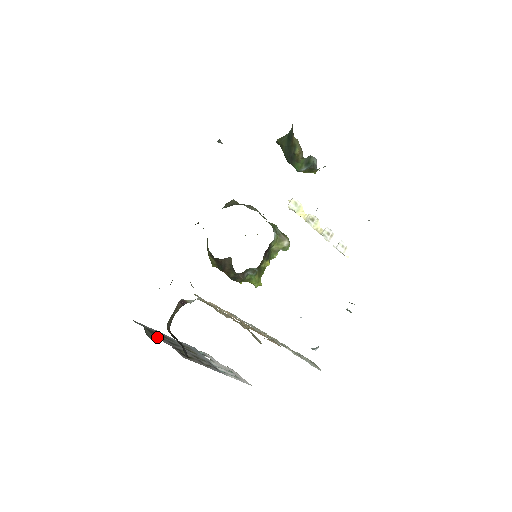
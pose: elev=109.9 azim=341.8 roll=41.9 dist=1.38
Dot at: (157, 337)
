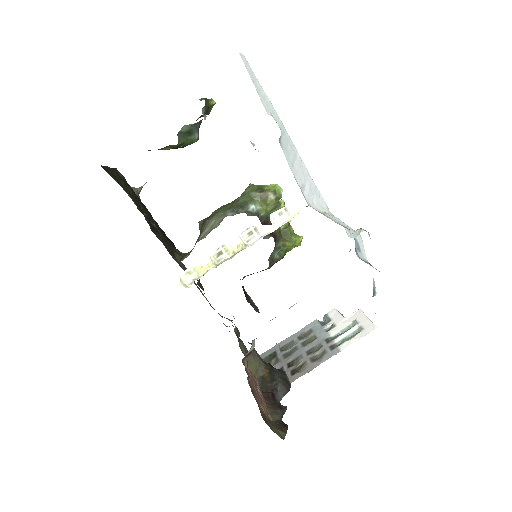
Dot at: occluded
